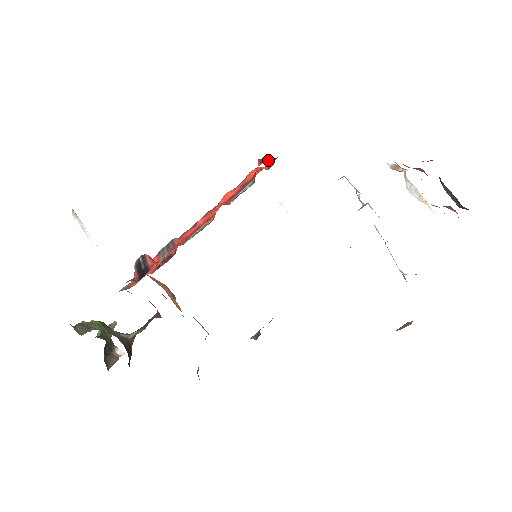
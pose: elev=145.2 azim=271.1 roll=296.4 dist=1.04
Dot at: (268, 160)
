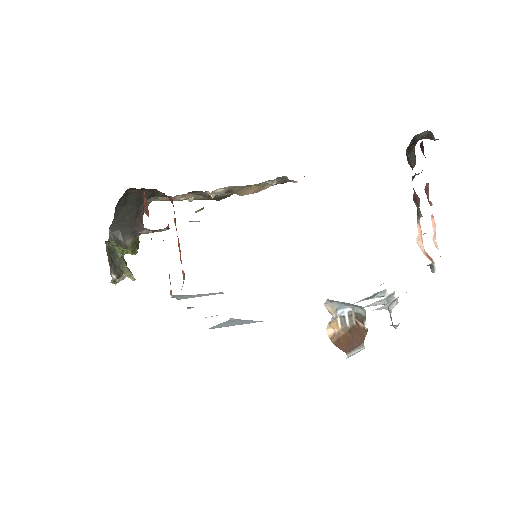
Dot at: occluded
